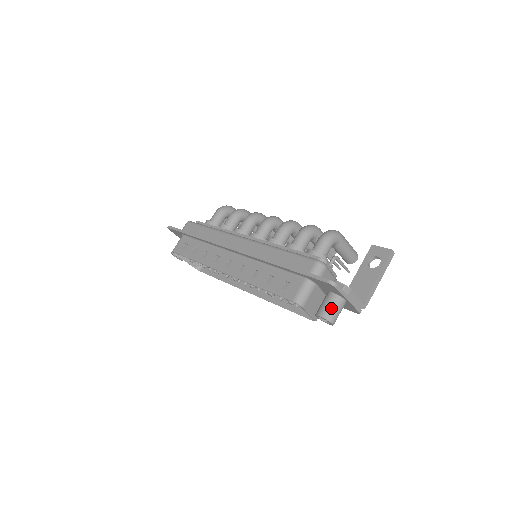
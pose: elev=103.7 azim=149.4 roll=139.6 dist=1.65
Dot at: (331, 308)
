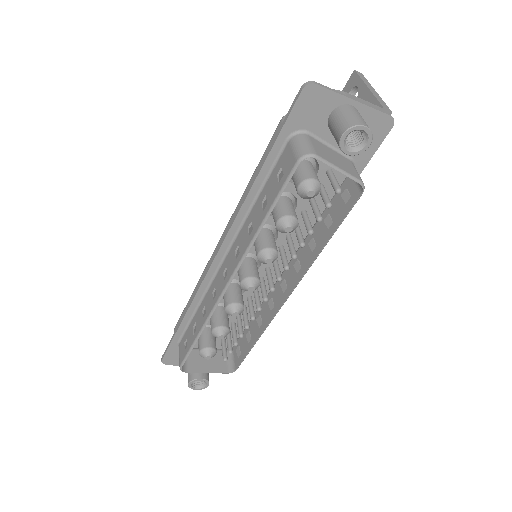
Dot at: (344, 118)
